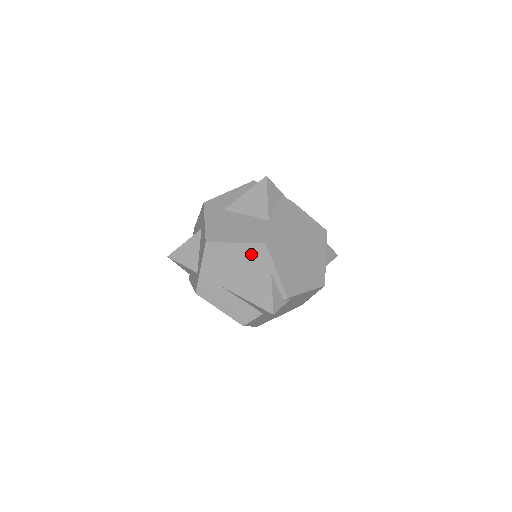
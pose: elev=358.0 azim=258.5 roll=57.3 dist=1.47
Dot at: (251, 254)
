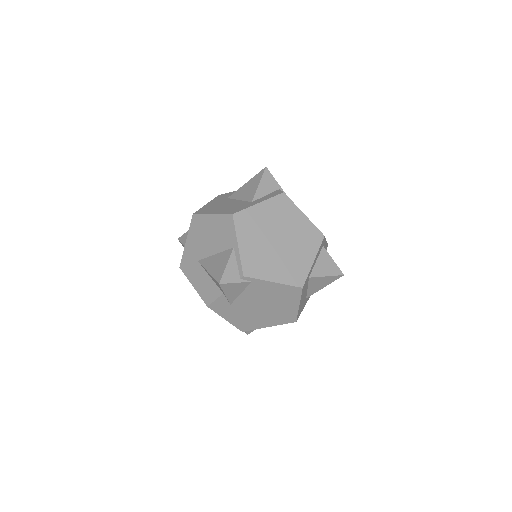
Dot at: (221, 226)
